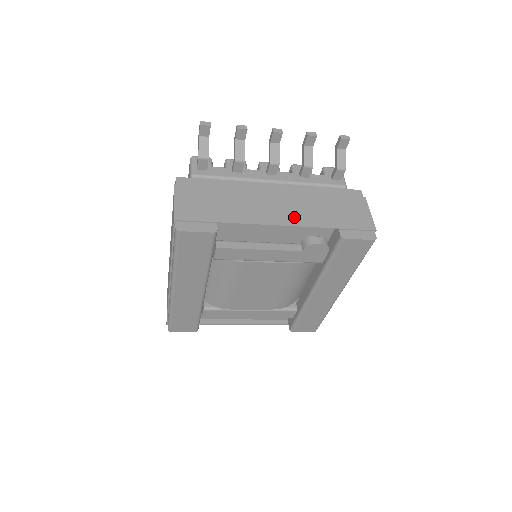
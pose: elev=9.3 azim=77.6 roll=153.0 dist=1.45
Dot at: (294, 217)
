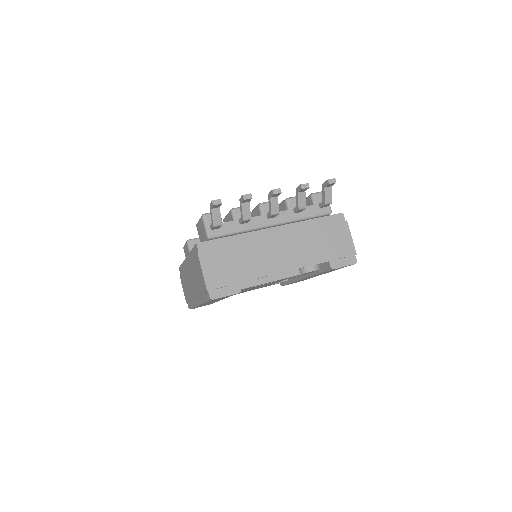
Dot at: (295, 260)
